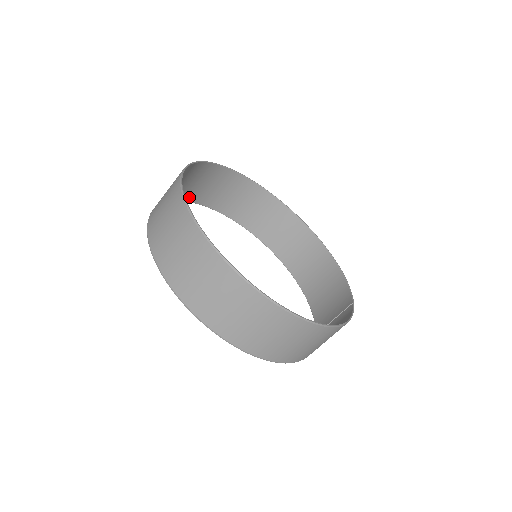
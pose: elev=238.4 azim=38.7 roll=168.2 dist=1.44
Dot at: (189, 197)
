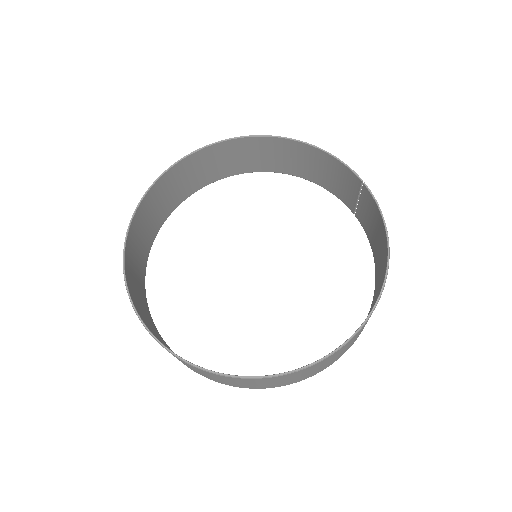
Dot at: (144, 265)
